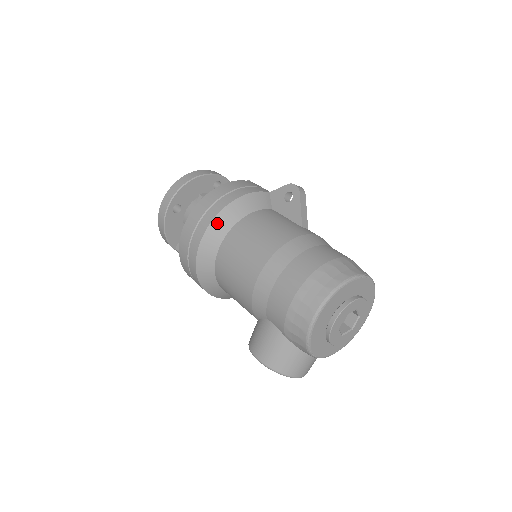
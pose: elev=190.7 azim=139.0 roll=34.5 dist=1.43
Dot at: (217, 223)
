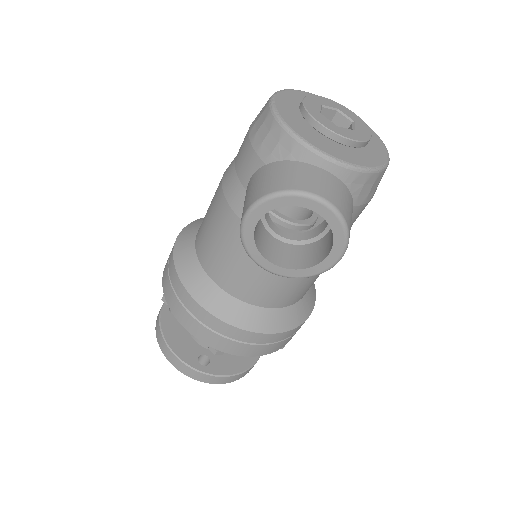
Dot at: (192, 225)
